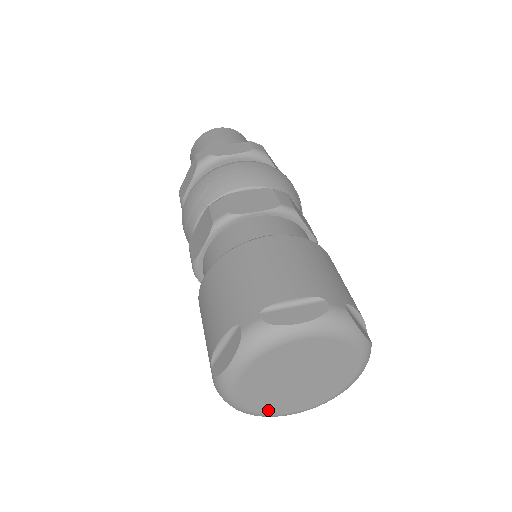
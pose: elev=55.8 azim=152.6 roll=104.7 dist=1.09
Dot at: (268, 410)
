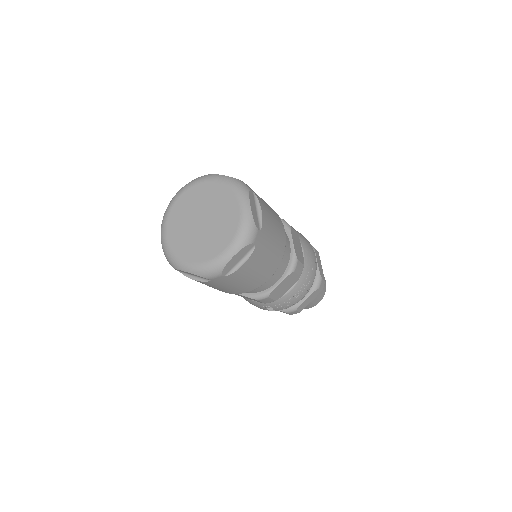
Dot at: (174, 247)
